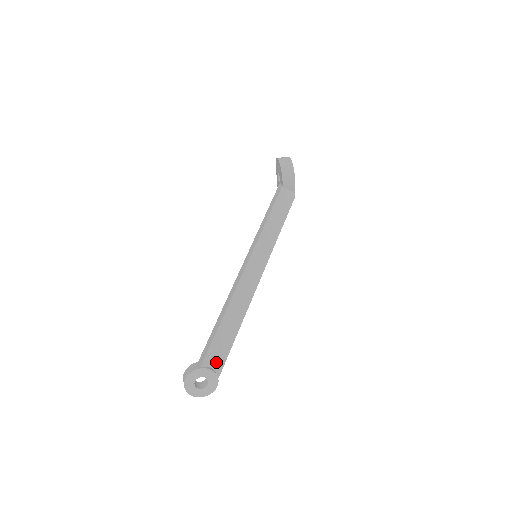
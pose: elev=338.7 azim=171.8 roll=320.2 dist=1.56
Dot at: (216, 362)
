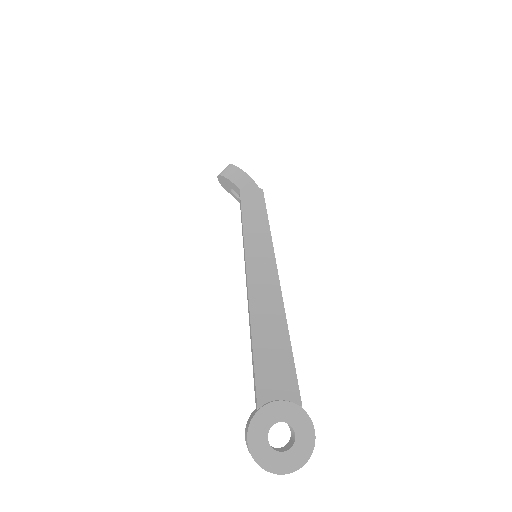
Dot at: (281, 388)
